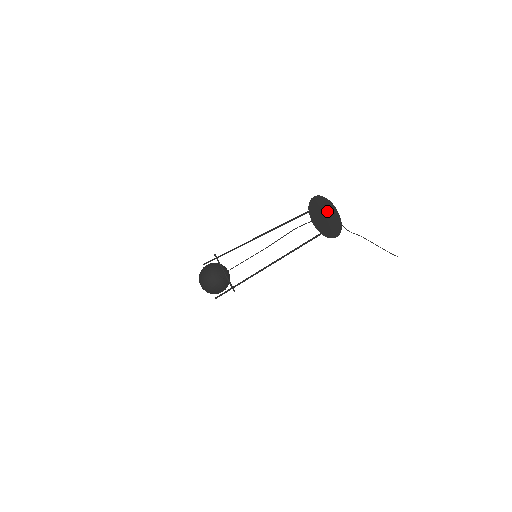
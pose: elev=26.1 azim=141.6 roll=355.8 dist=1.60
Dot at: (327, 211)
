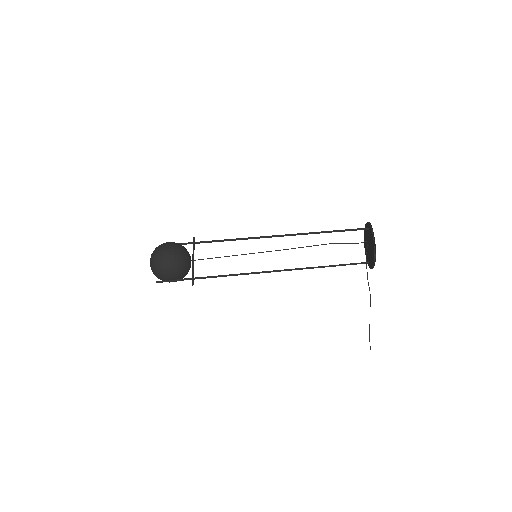
Dot at: occluded
